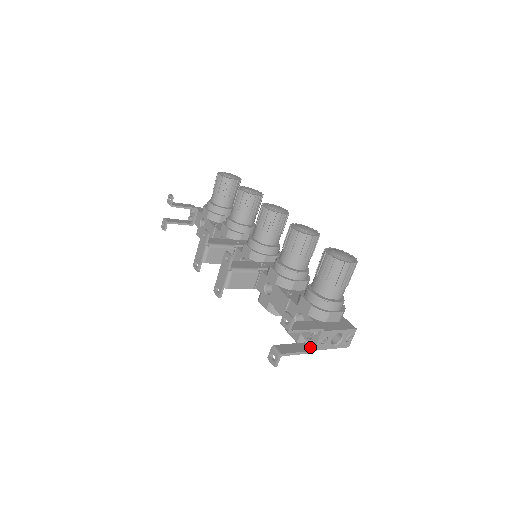
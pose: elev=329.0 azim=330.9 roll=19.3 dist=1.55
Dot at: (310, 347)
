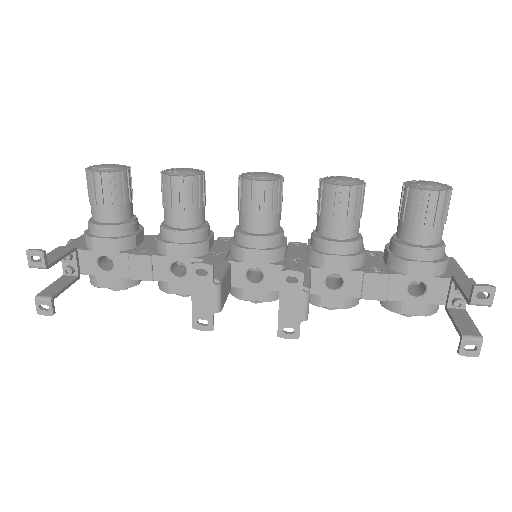
Dot at: (458, 308)
